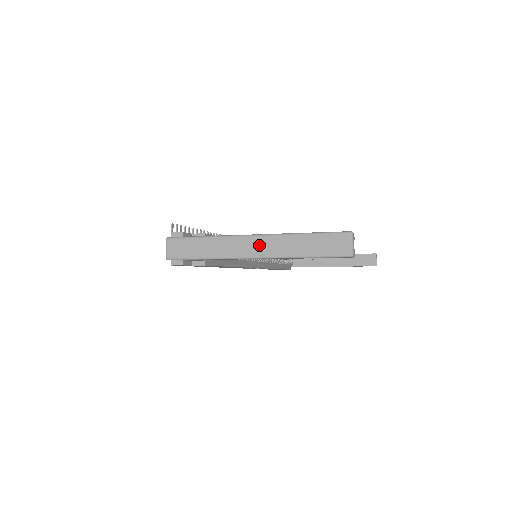
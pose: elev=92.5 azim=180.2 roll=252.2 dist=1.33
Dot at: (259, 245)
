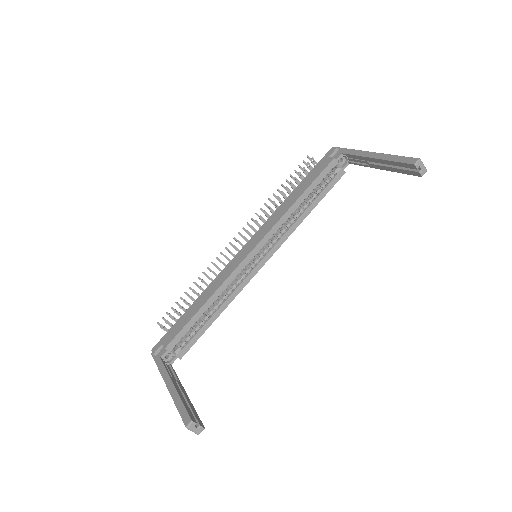
Dot at: occluded
